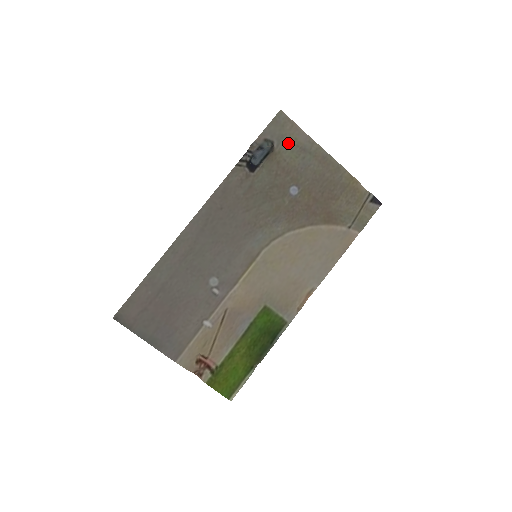
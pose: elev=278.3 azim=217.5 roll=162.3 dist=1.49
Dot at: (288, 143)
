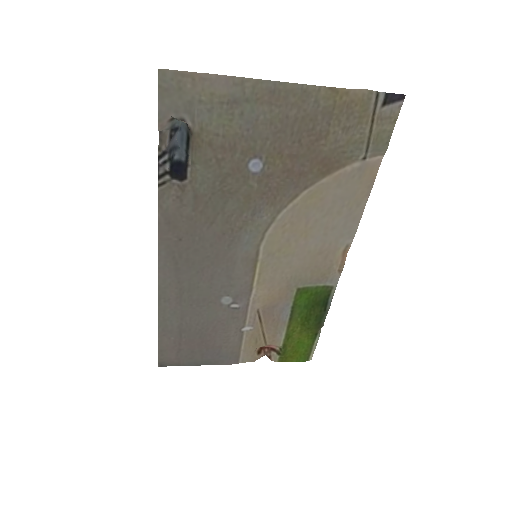
Dot at: (205, 107)
